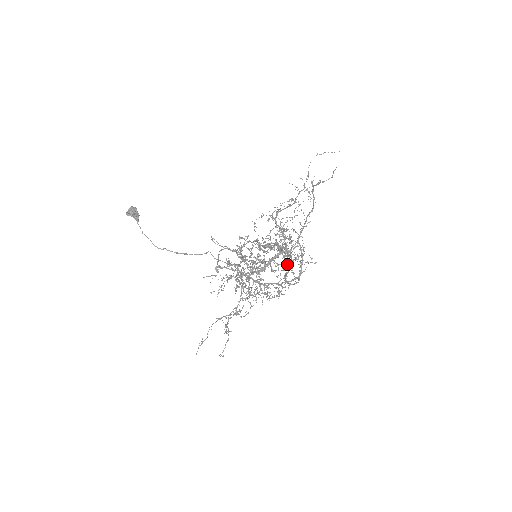
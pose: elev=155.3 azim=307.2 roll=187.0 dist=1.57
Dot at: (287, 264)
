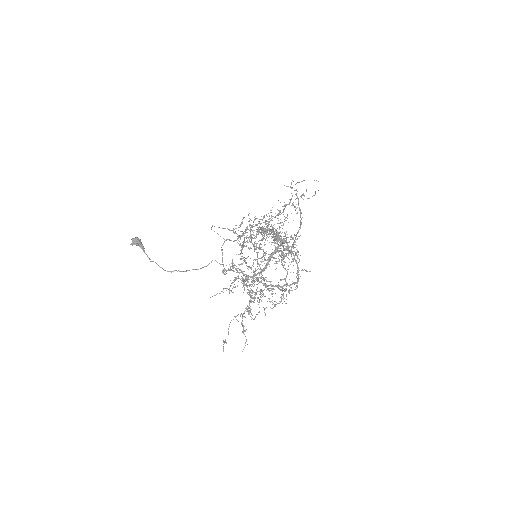
Dot at: occluded
